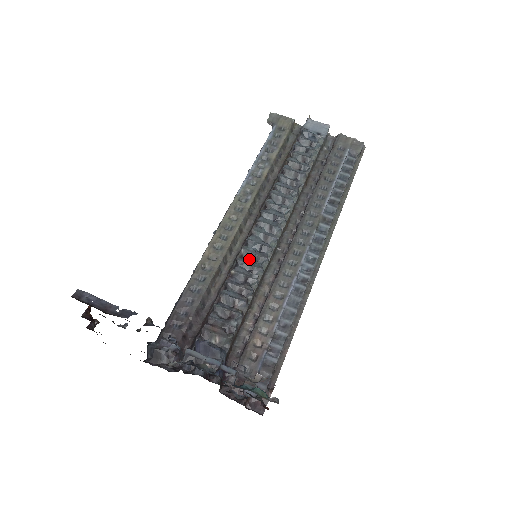
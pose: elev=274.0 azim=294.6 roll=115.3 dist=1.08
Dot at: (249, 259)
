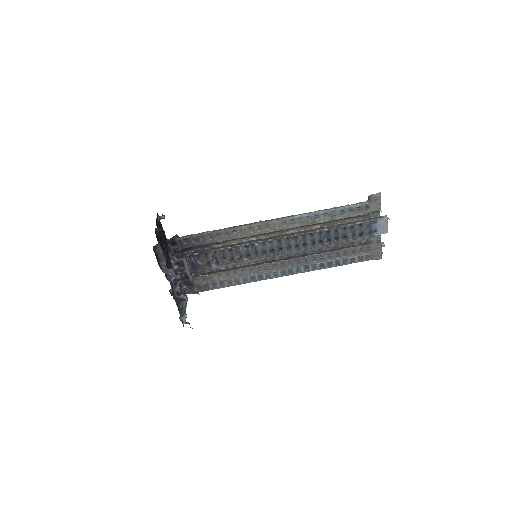
Dot at: (254, 249)
